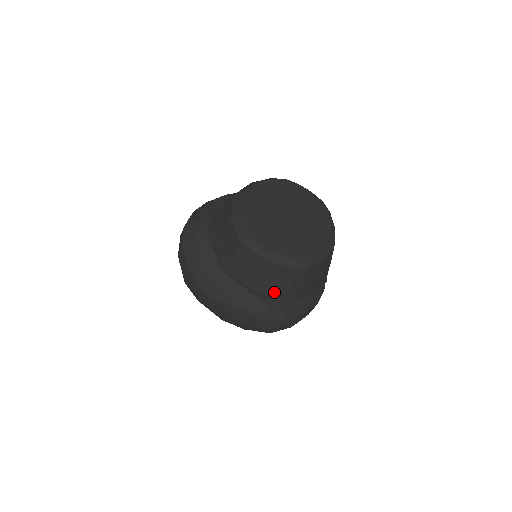
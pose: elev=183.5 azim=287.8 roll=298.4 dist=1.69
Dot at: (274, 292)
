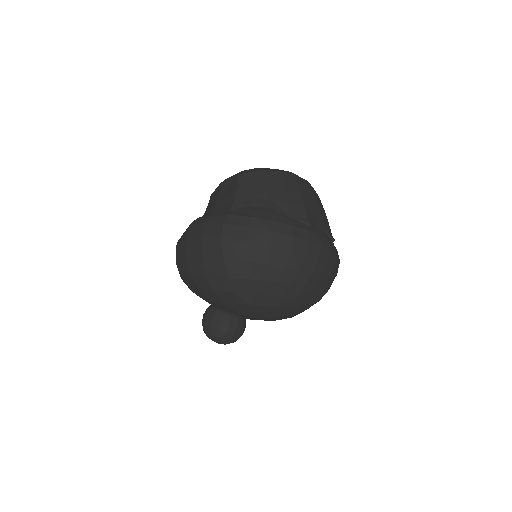
Dot at: (225, 205)
